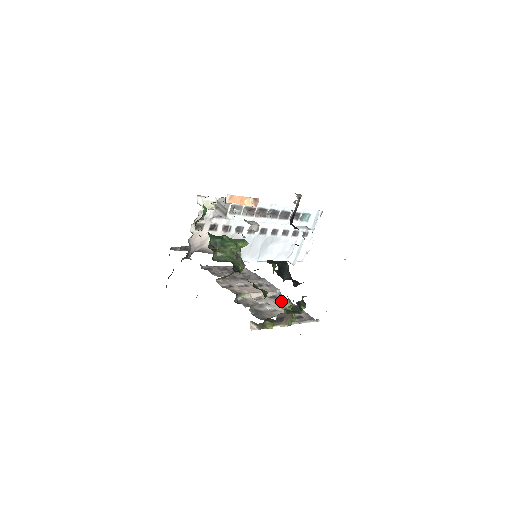
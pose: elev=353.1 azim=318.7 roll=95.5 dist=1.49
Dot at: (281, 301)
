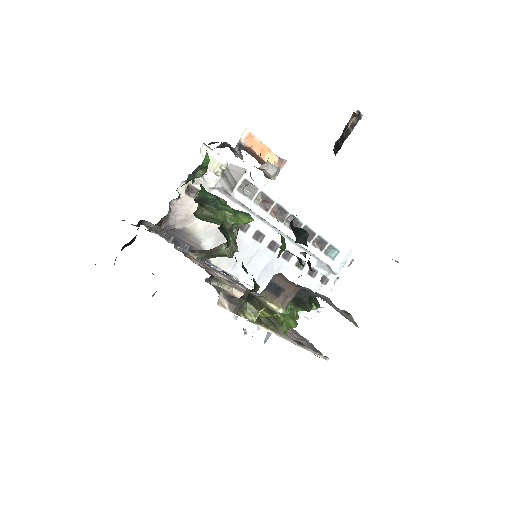
Dot at: occluded
